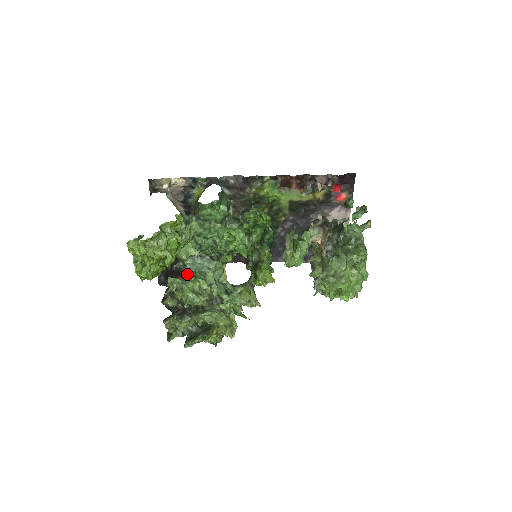
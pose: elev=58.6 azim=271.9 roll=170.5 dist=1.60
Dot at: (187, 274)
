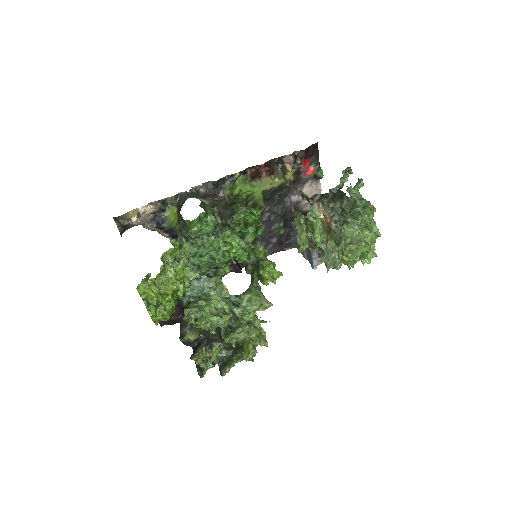
Dot at: (193, 301)
